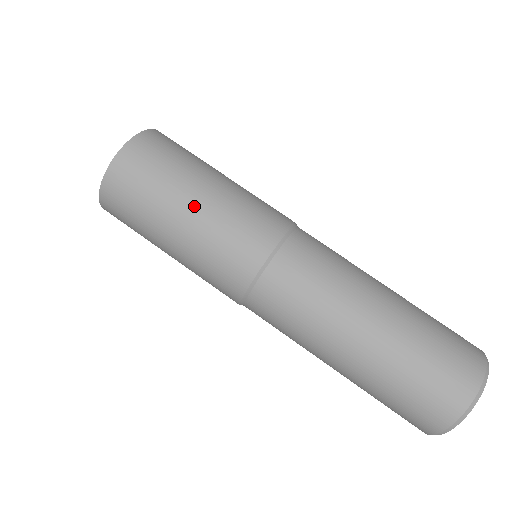
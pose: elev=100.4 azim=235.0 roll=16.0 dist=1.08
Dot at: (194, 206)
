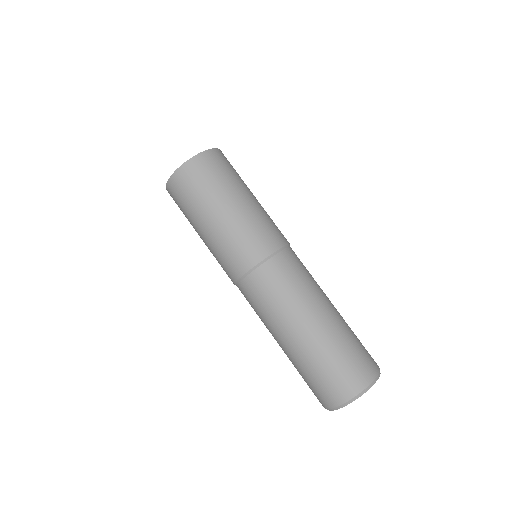
Dot at: (224, 213)
